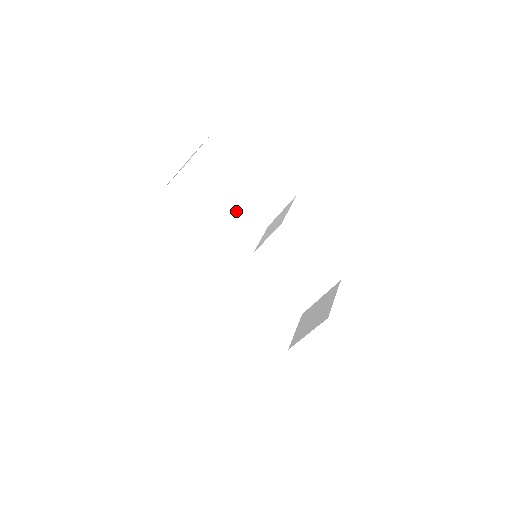
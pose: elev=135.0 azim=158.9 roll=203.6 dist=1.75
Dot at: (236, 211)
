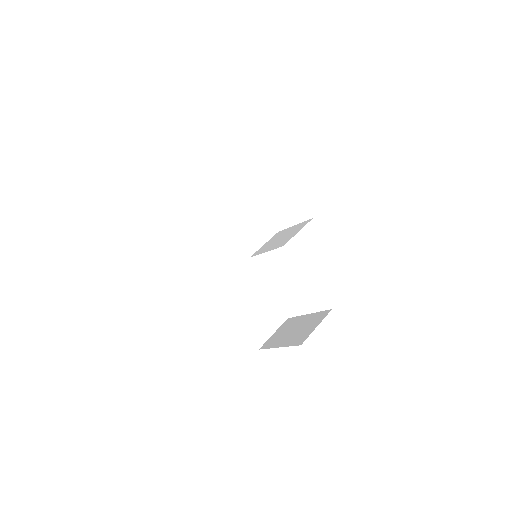
Dot at: (251, 206)
